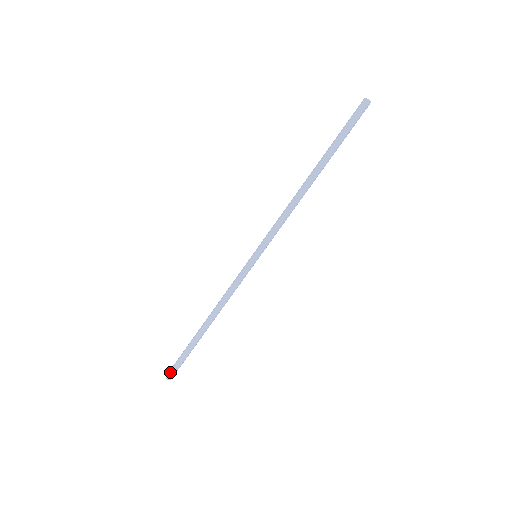
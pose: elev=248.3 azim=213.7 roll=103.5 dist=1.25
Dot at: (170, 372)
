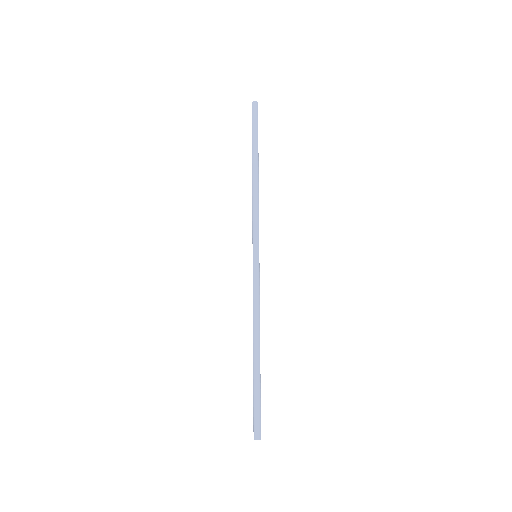
Dot at: (255, 429)
